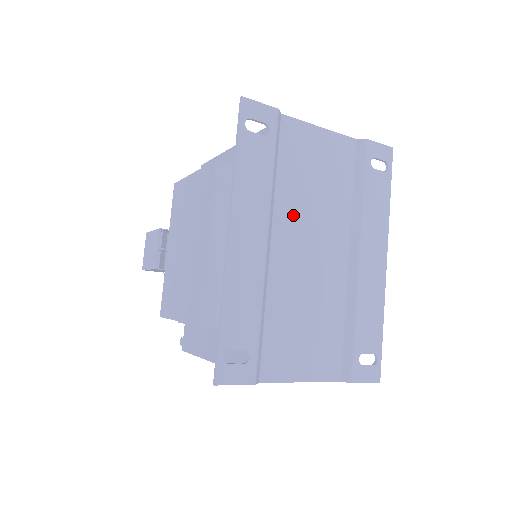
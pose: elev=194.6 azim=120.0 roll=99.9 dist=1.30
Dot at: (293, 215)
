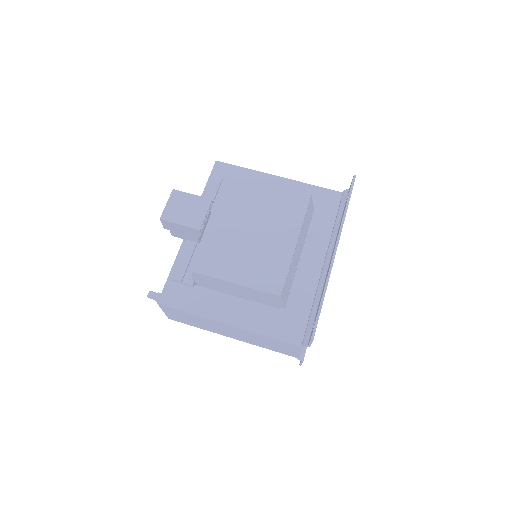
Dot at: occluded
